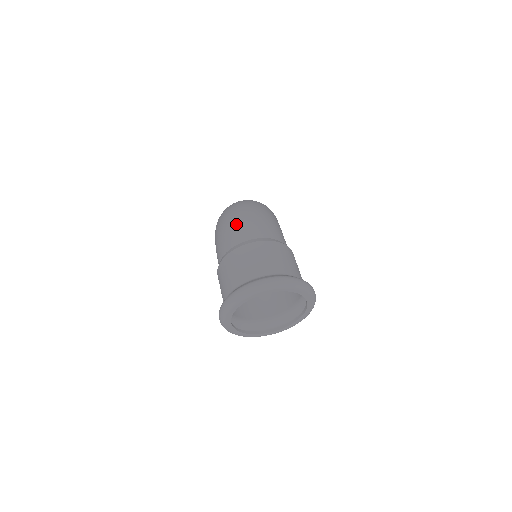
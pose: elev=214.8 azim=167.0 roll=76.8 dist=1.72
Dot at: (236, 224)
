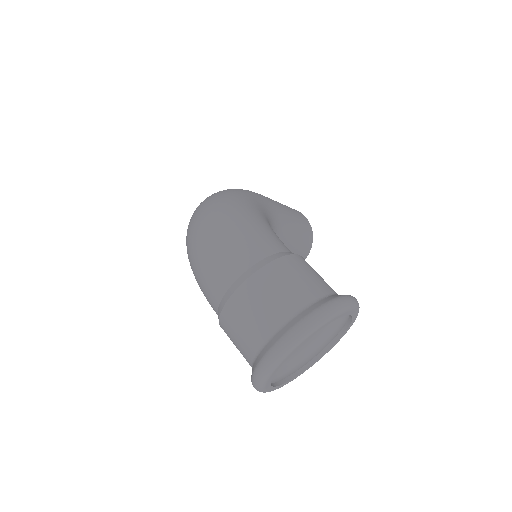
Dot at: (207, 264)
